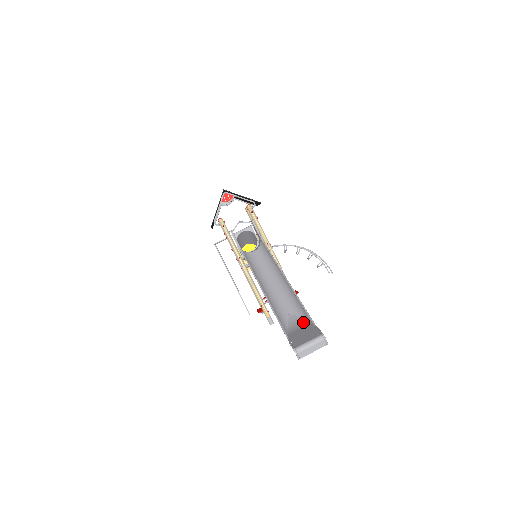
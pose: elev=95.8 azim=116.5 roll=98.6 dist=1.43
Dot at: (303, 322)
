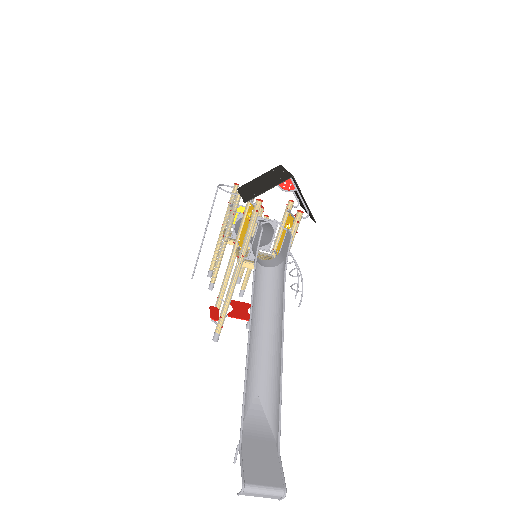
Dot at: (266, 426)
